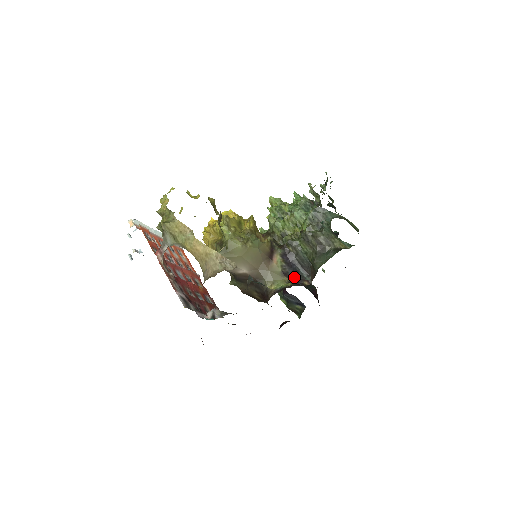
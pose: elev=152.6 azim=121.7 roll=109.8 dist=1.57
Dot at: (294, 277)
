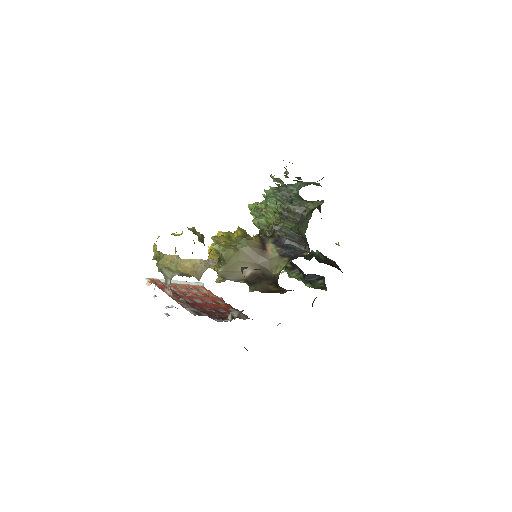
Dot at: (293, 254)
